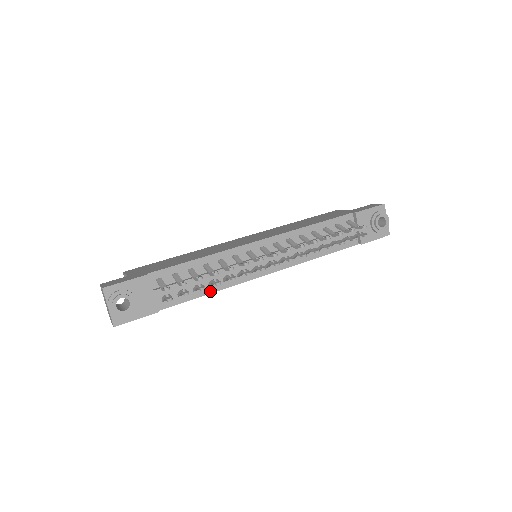
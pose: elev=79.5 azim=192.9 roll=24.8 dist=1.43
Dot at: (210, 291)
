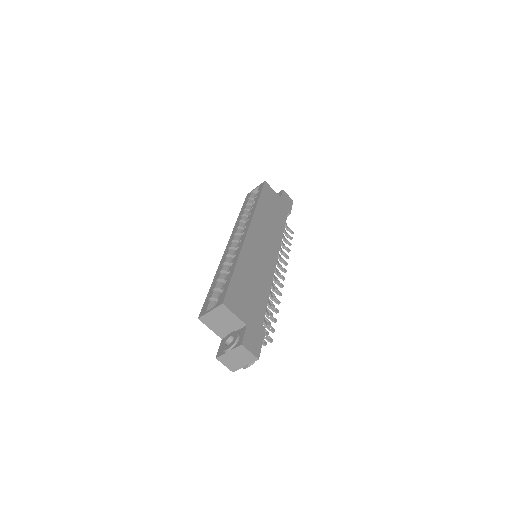
Dot at: occluded
